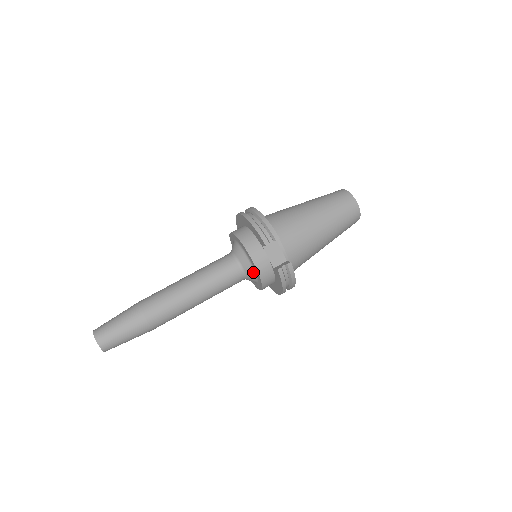
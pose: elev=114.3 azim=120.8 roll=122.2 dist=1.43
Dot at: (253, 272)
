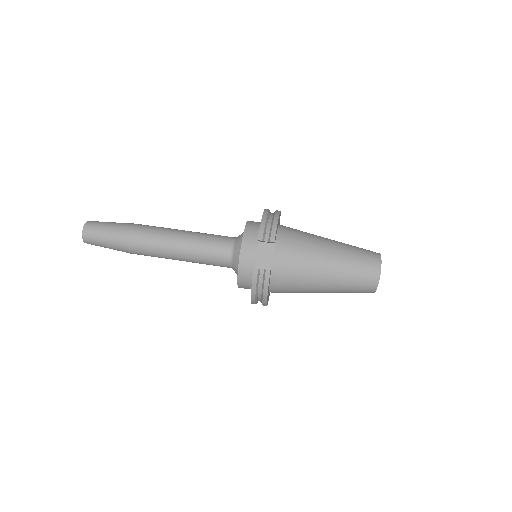
Dot at: (238, 262)
